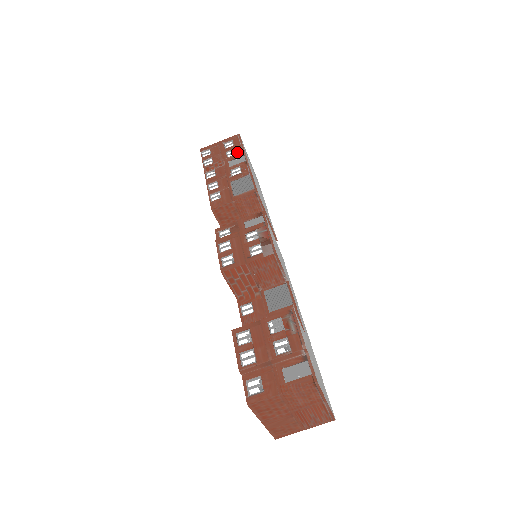
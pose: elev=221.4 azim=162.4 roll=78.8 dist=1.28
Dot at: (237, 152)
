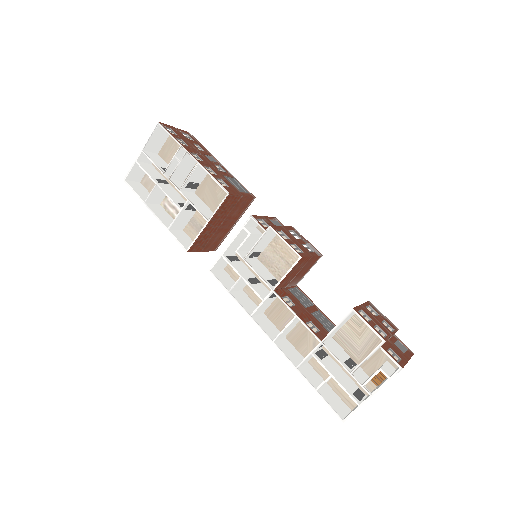
Dot at: (204, 150)
